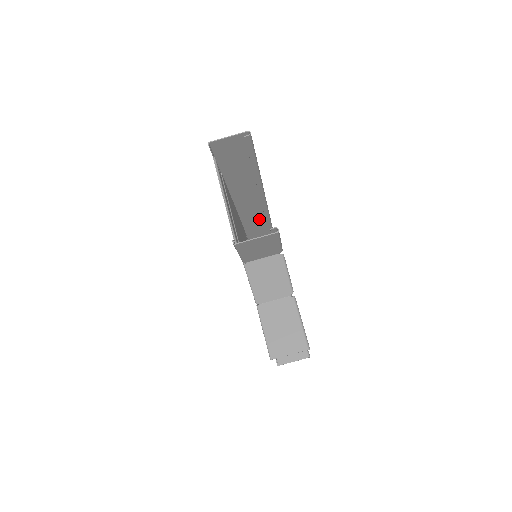
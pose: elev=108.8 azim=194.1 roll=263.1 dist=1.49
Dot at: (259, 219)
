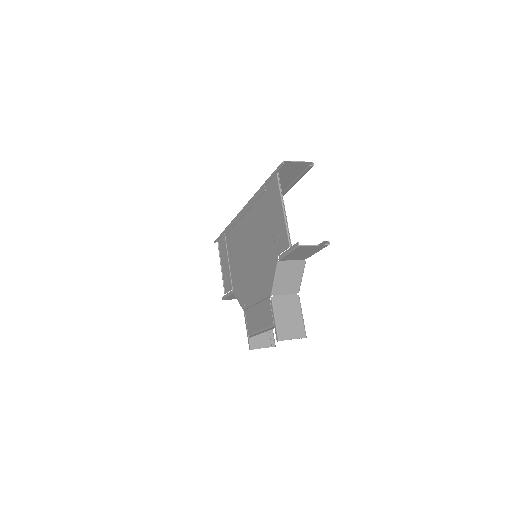
Dot at: occluded
